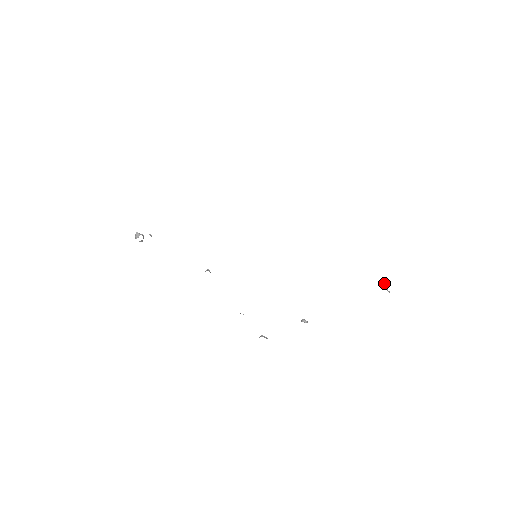
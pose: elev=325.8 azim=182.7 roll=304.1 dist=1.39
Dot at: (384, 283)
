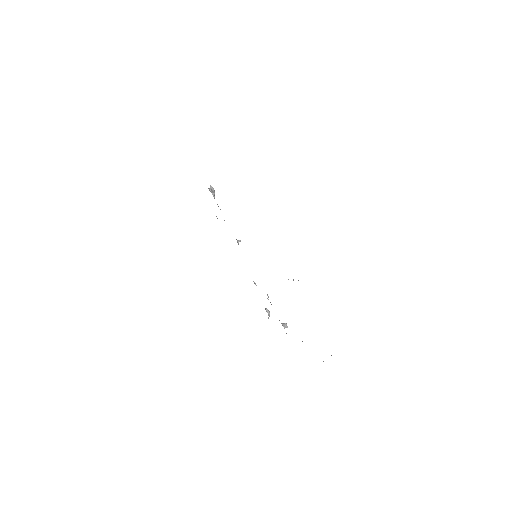
Dot at: (331, 355)
